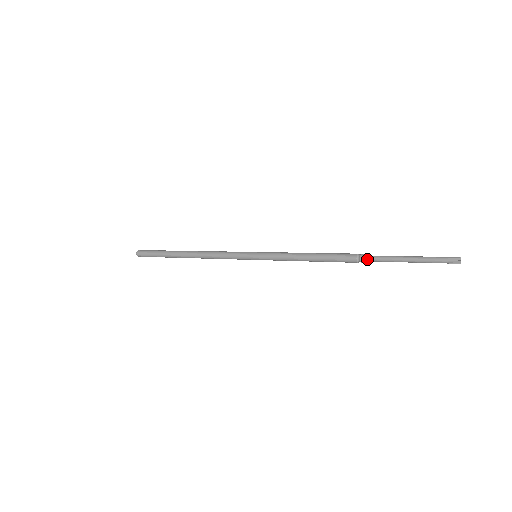
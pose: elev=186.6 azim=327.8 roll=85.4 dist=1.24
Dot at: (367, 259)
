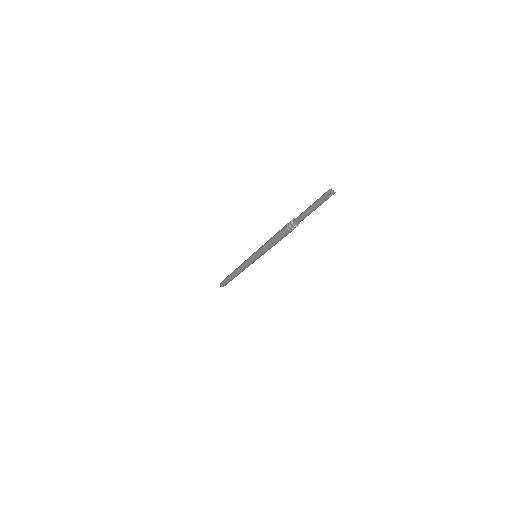
Dot at: (290, 222)
